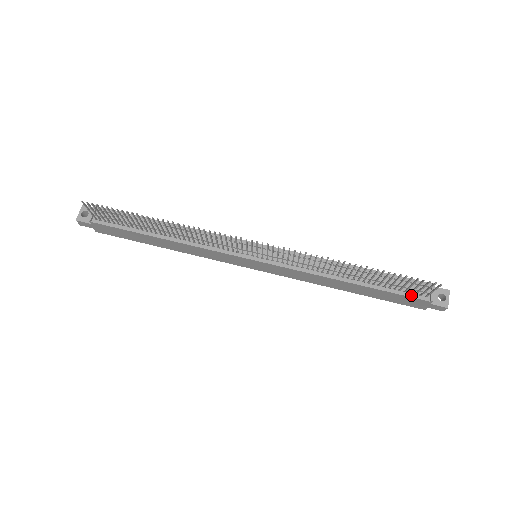
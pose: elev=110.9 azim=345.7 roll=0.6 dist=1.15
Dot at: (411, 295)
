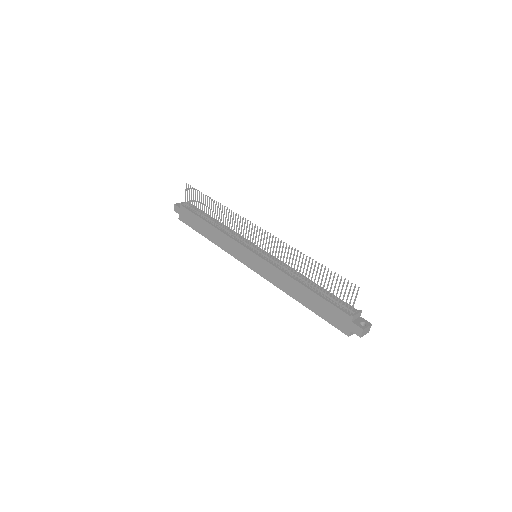
Dot at: (340, 308)
